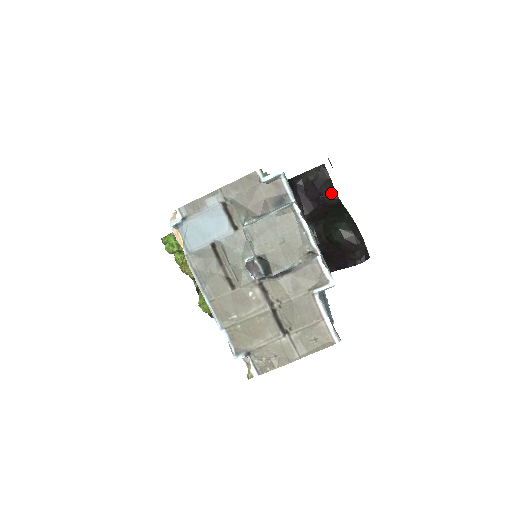
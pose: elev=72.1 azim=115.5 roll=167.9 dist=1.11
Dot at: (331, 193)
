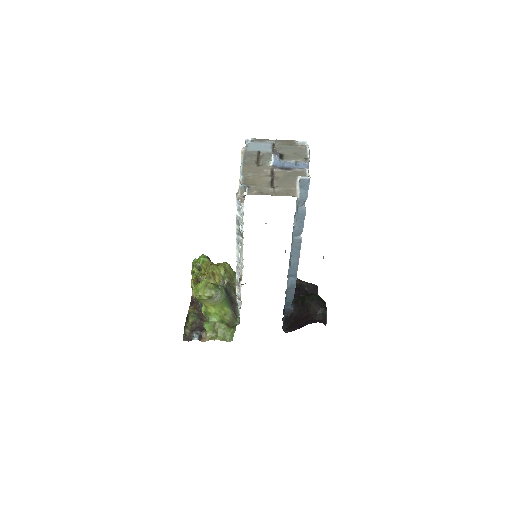
Dot at: occluded
